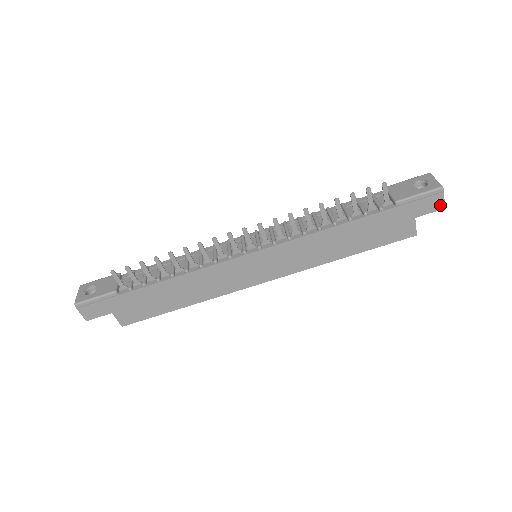
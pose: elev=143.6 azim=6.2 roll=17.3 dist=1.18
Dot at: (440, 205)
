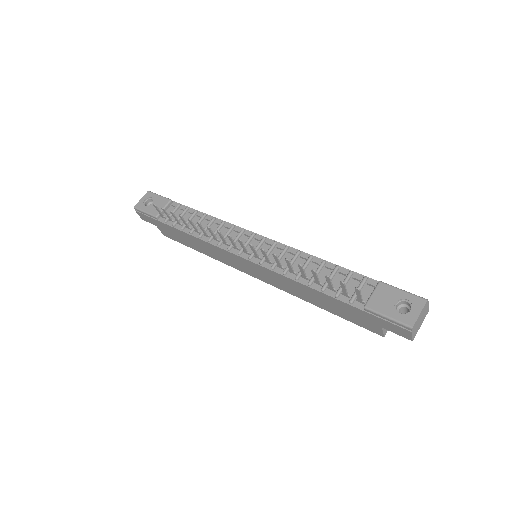
Dot at: (408, 336)
